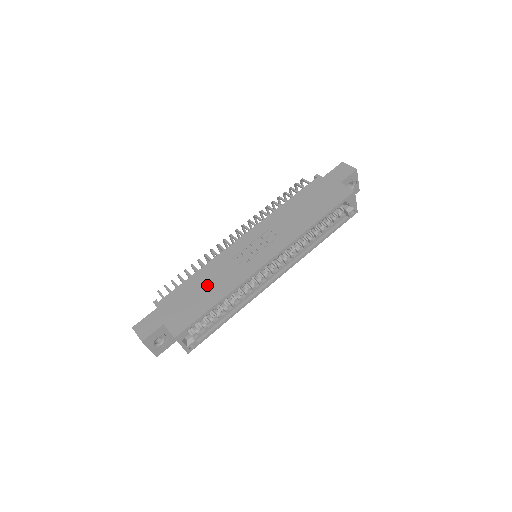
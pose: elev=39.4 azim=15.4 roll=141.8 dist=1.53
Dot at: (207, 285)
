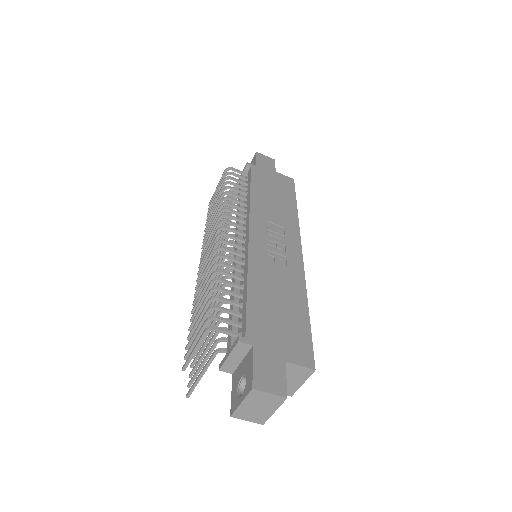
Dot at: (277, 295)
